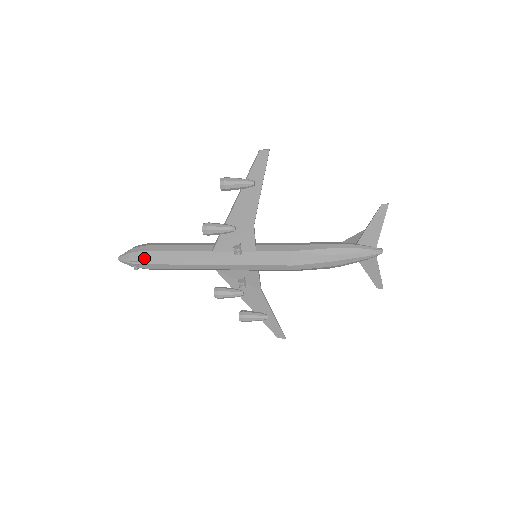
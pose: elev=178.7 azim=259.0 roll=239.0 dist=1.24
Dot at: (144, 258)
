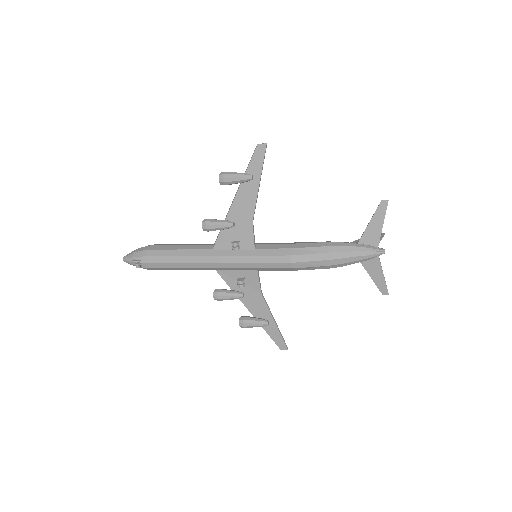
Dot at: (147, 257)
